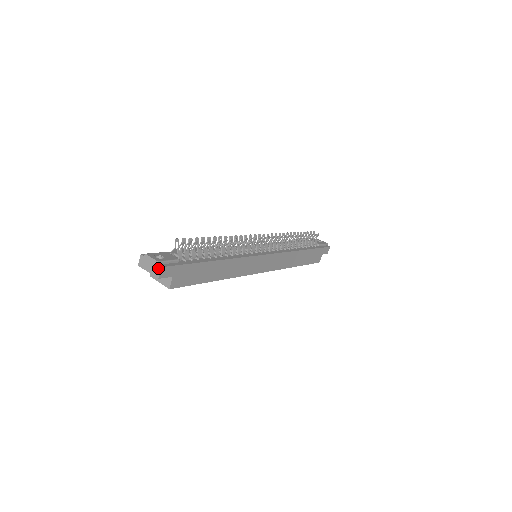
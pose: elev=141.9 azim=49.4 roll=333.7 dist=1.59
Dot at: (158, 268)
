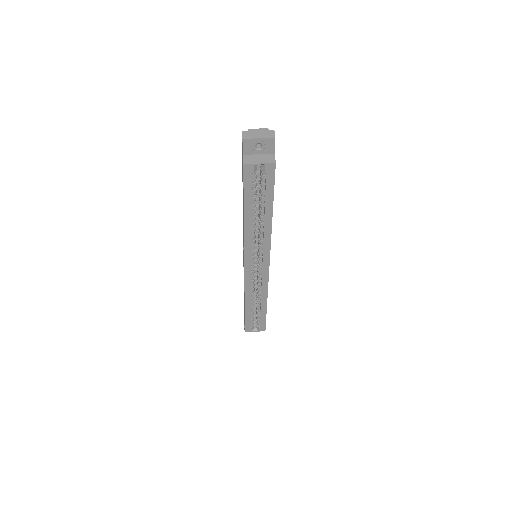
Dot at: (271, 131)
